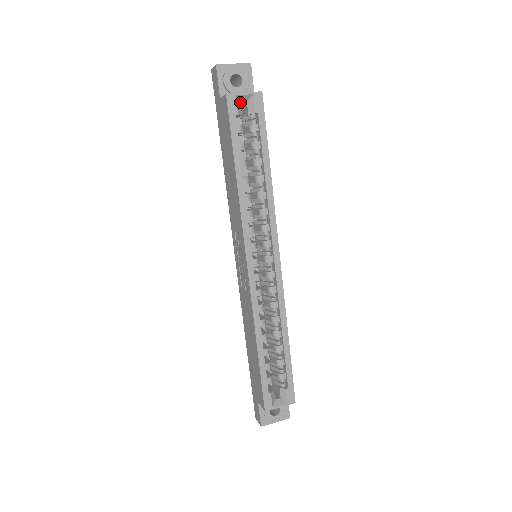
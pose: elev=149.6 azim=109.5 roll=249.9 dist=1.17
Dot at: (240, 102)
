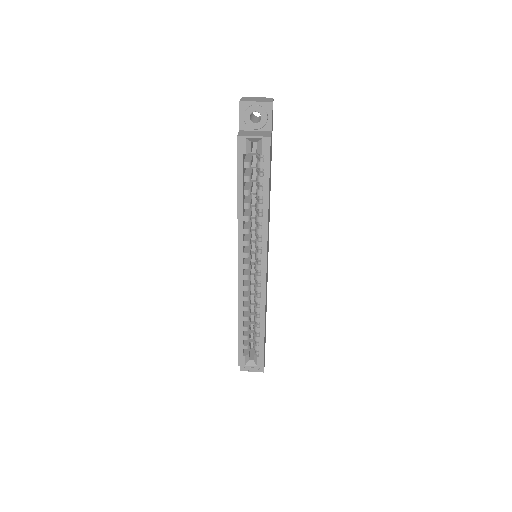
Dot at: (252, 141)
